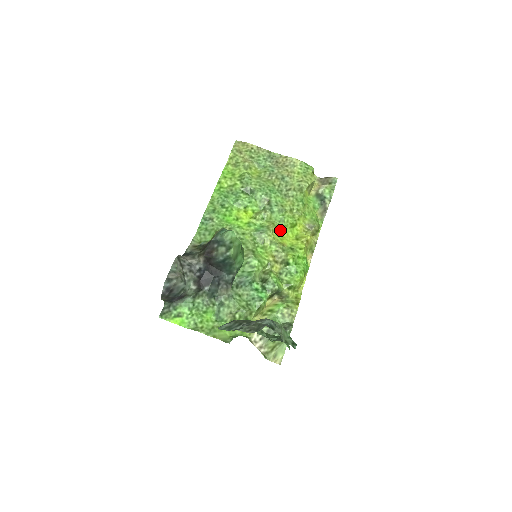
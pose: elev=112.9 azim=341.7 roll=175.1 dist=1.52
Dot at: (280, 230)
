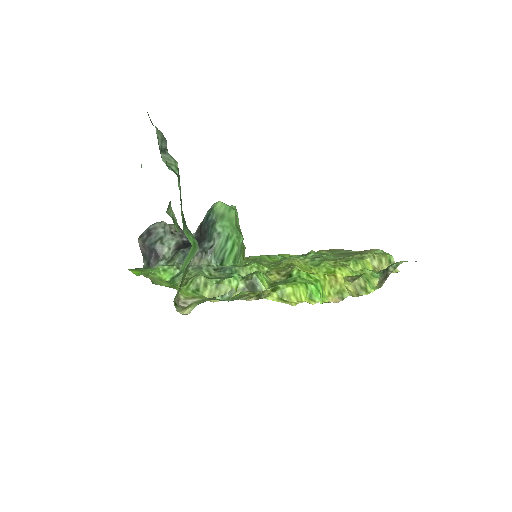
Dot at: (309, 268)
